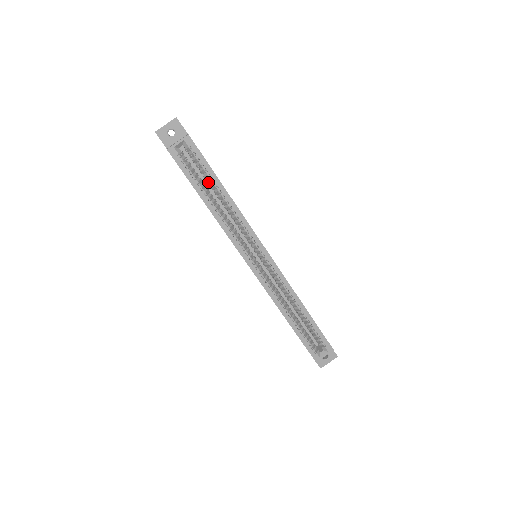
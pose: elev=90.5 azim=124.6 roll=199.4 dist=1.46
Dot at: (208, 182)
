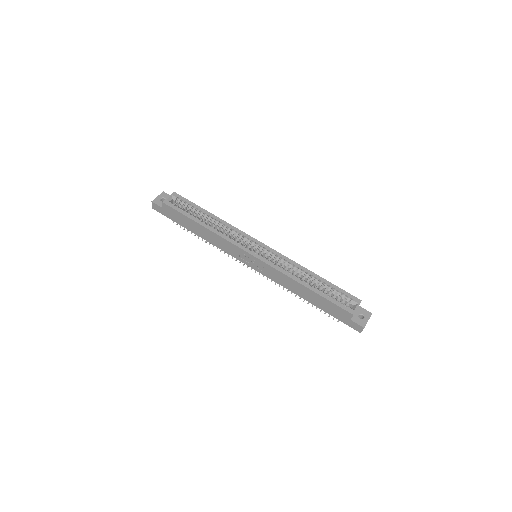
Dot at: (198, 217)
